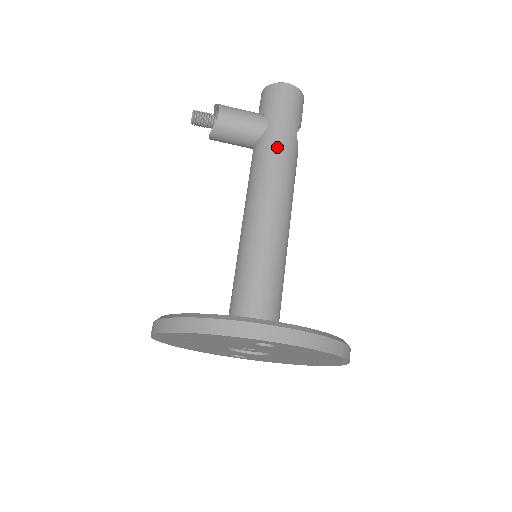
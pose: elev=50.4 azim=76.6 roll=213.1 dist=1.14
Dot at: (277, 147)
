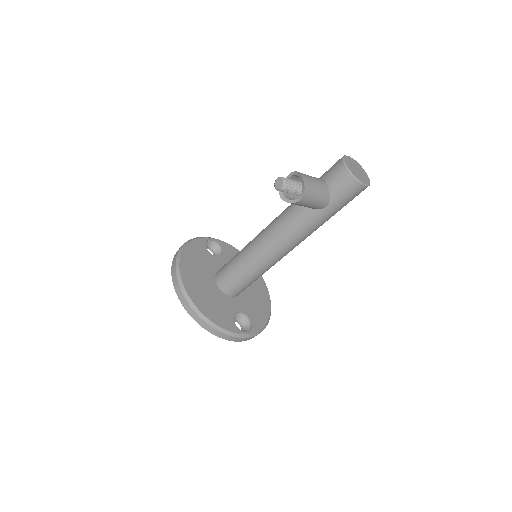
Dot at: (318, 224)
